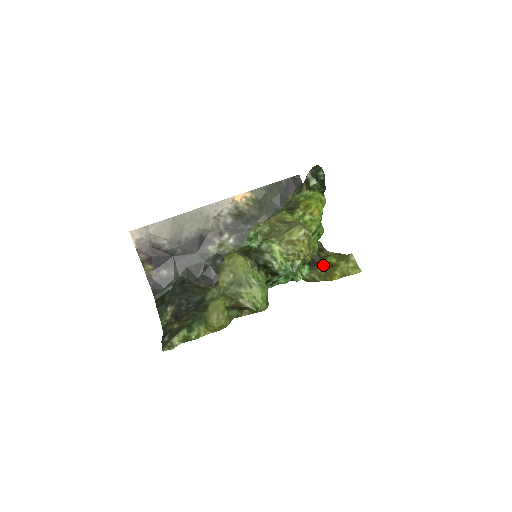
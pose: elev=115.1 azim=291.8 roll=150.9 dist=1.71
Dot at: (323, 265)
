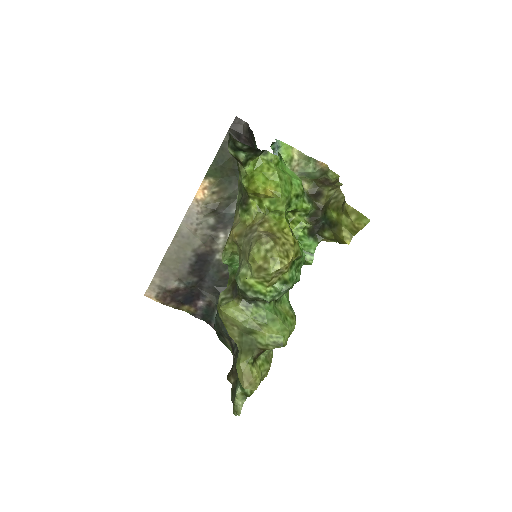
Dot at: (327, 225)
